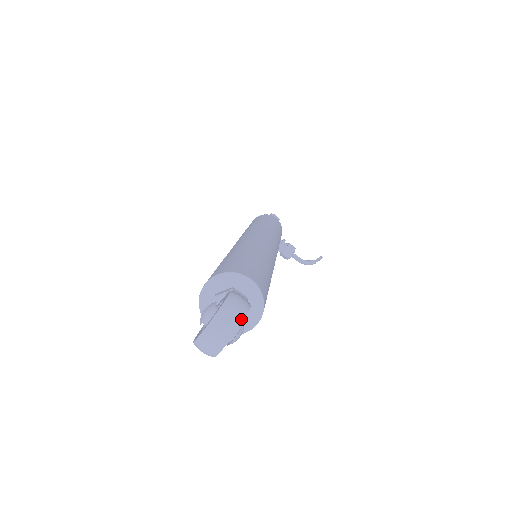
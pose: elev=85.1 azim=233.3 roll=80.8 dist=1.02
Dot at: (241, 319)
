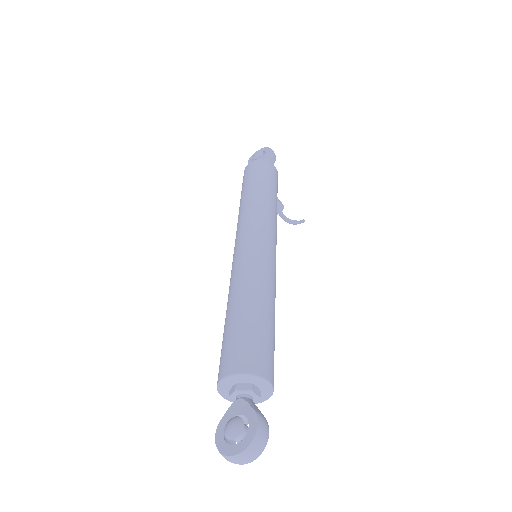
Dot at: (262, 451)
